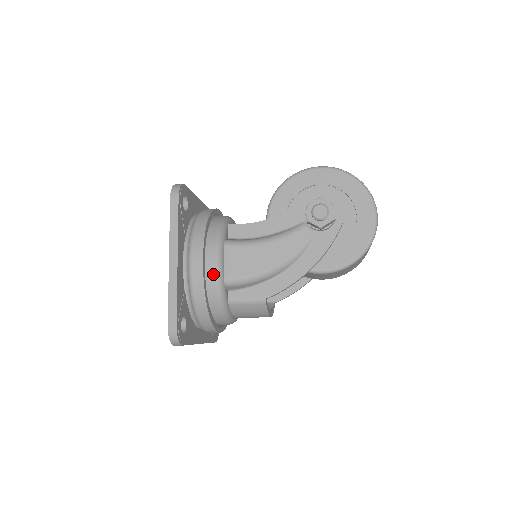
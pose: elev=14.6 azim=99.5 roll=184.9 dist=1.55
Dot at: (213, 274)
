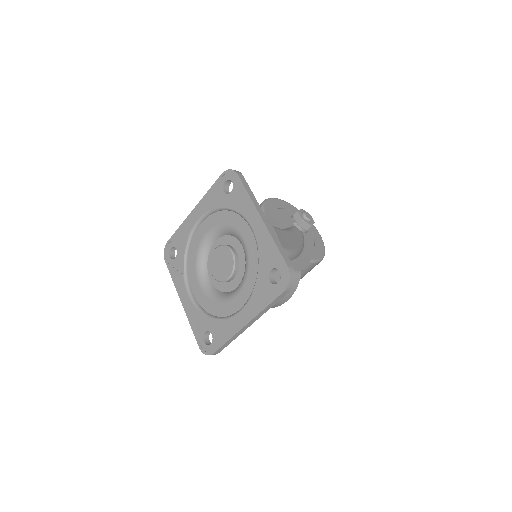
Dot at: occluded
